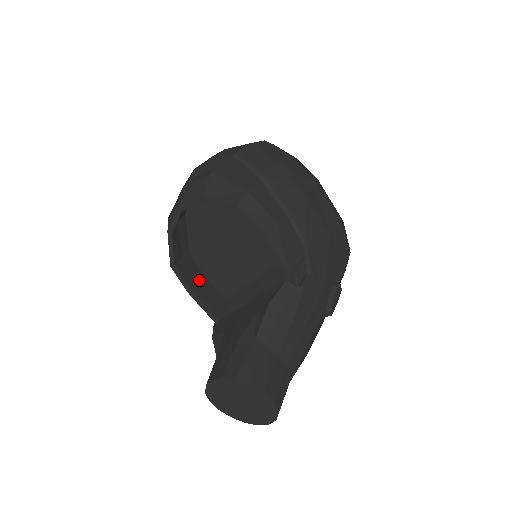
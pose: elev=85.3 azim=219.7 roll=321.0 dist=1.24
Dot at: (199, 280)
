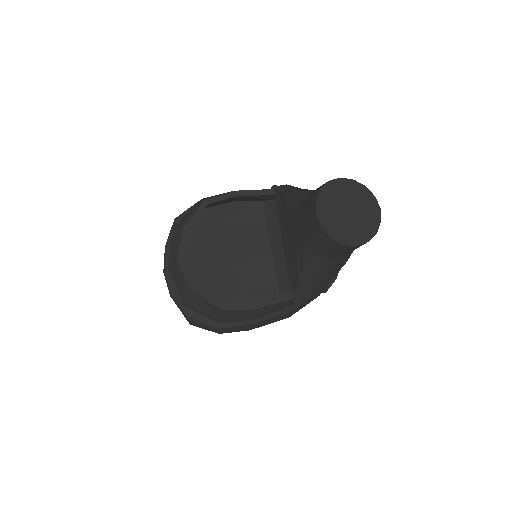
Dot at: occluded
